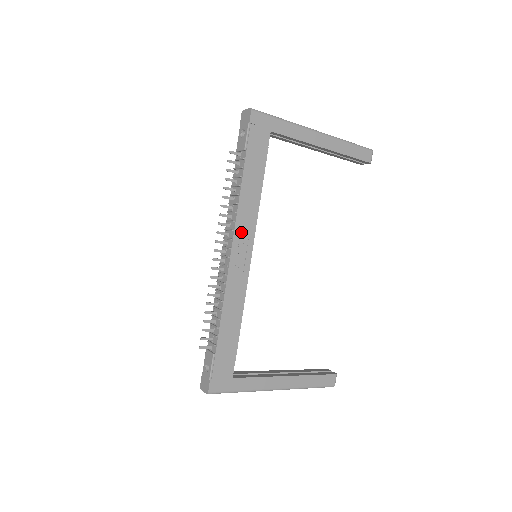
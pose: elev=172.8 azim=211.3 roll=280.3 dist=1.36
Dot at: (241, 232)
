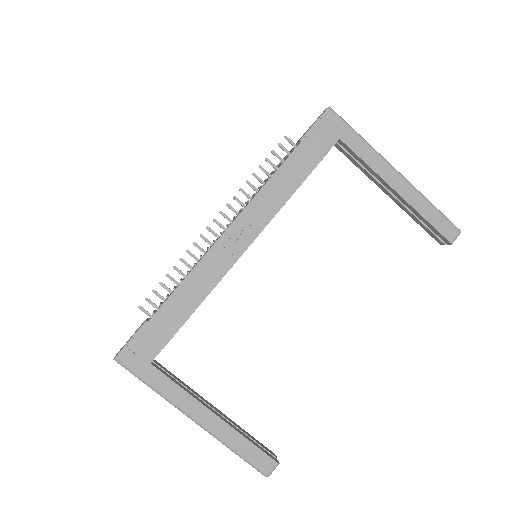
Dot at: (250, 216)
